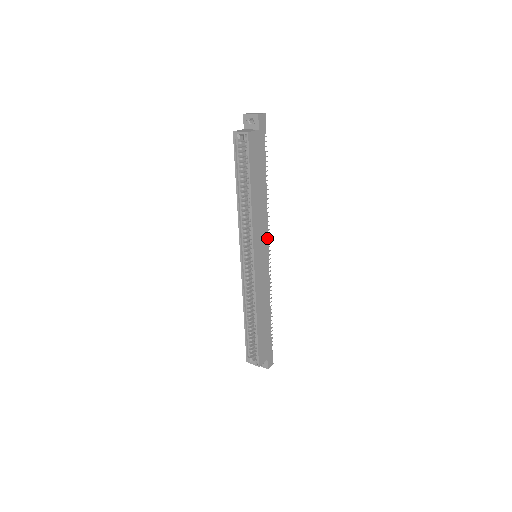
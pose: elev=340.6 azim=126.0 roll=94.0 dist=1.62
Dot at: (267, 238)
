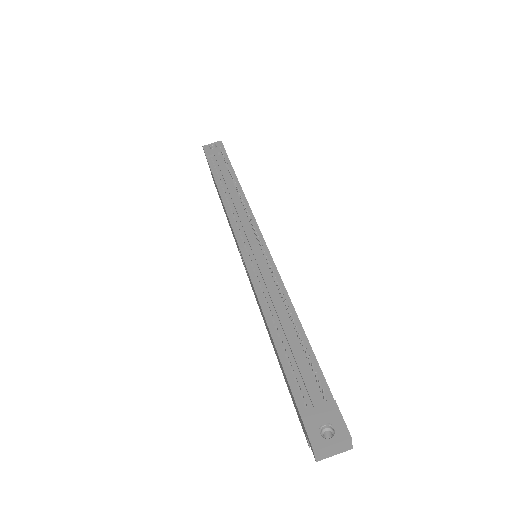
Dot at: (272, 260)
